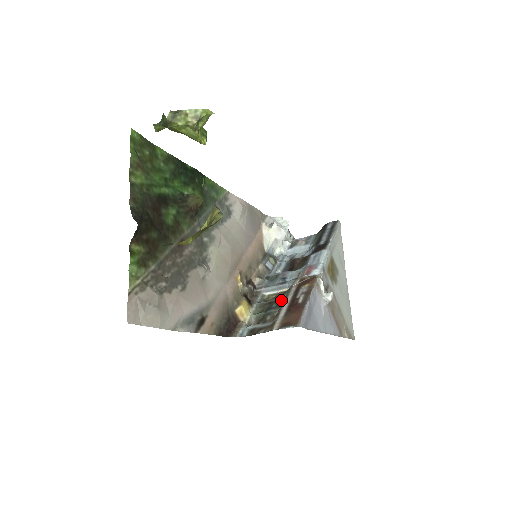
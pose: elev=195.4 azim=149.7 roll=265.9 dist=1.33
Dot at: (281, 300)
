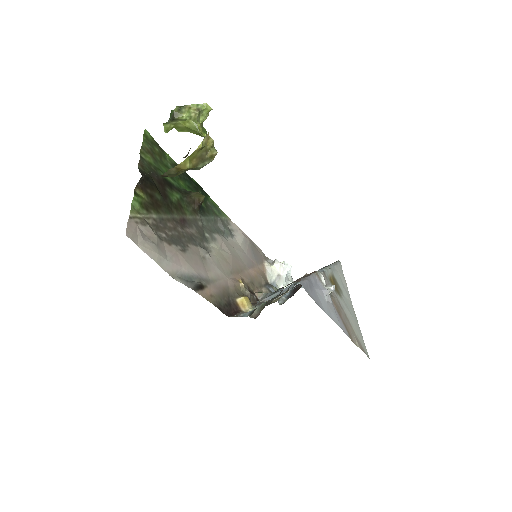
Dot at: occluded
